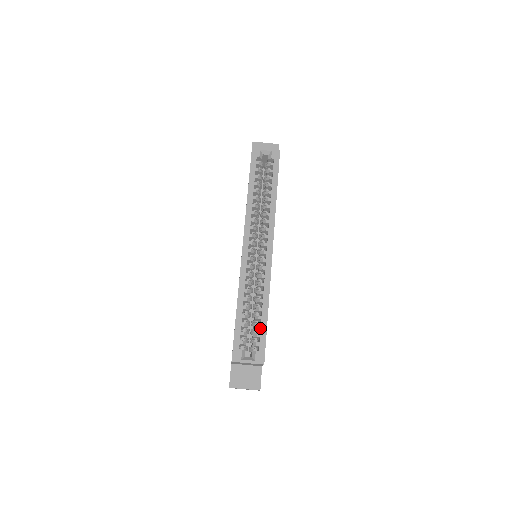
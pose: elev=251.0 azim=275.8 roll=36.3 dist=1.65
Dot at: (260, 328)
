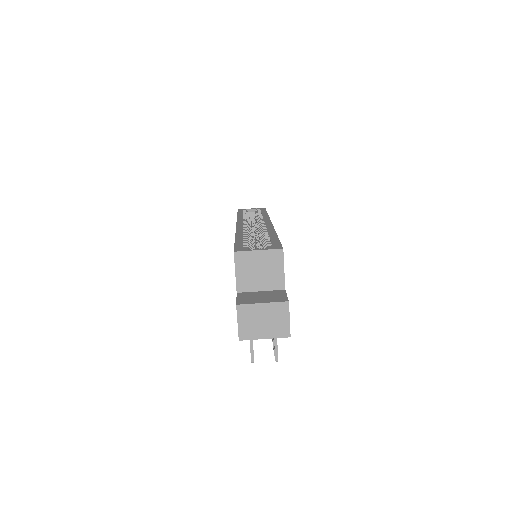
Dot at: occluded
